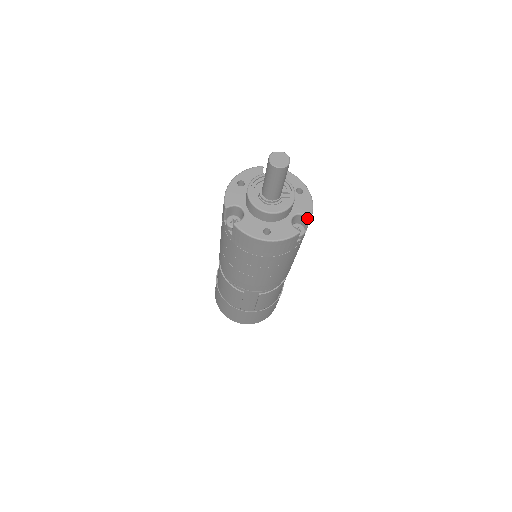
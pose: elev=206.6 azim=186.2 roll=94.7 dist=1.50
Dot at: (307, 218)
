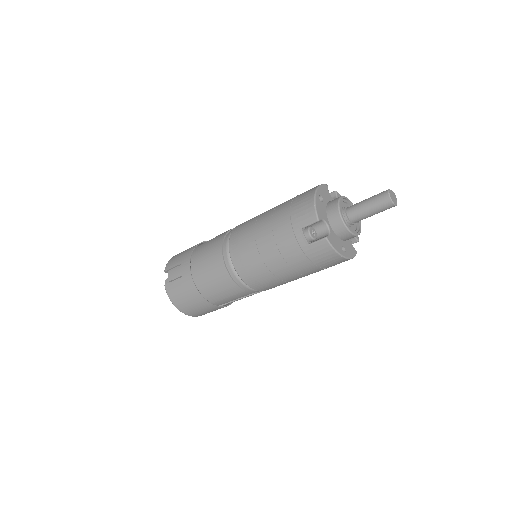
Dot at: (356, 240)
